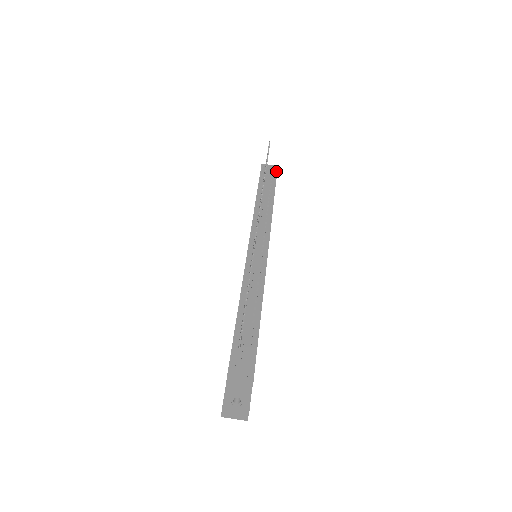
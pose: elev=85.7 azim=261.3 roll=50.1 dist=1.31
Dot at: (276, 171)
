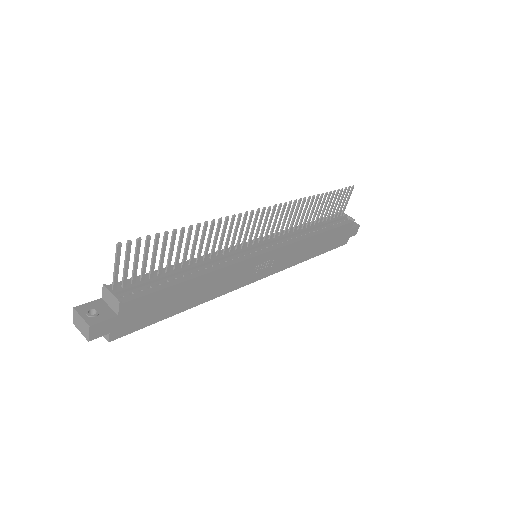
Dot at: (350, 221)
